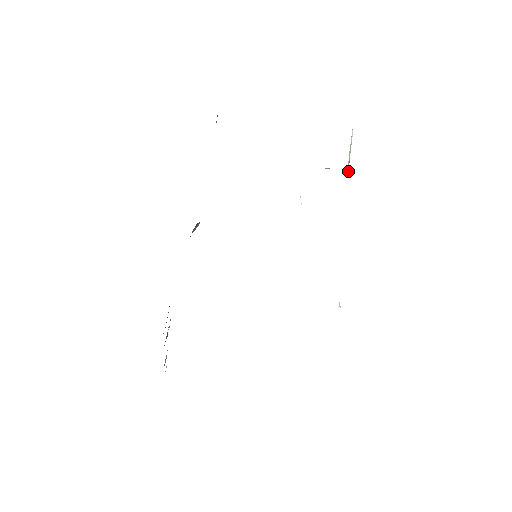
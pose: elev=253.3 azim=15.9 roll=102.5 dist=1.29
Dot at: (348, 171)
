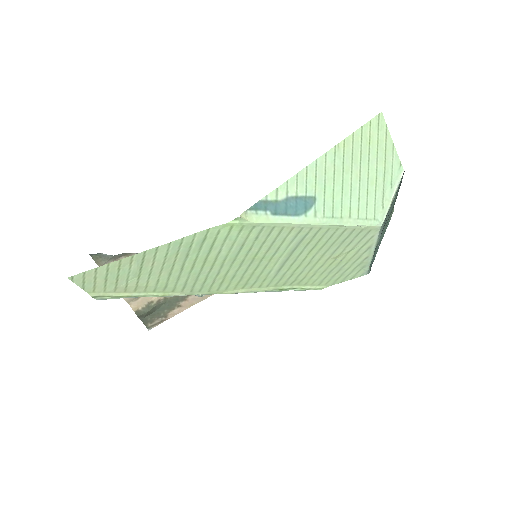
Dot at: (384, 218)
